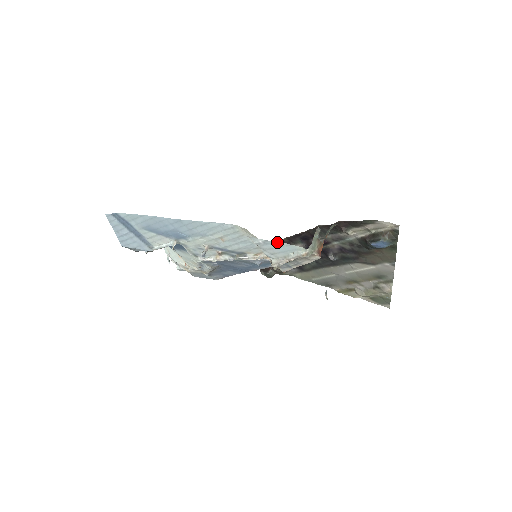
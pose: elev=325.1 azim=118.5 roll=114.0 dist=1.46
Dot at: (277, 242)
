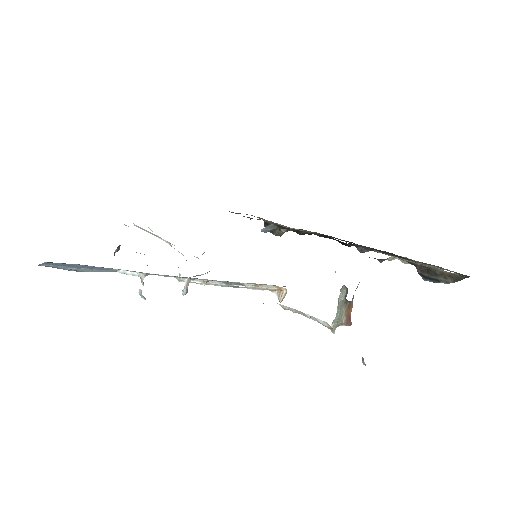
Dot at: occluded
